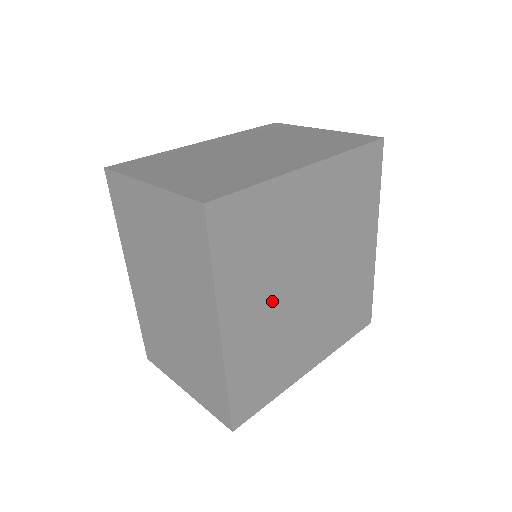
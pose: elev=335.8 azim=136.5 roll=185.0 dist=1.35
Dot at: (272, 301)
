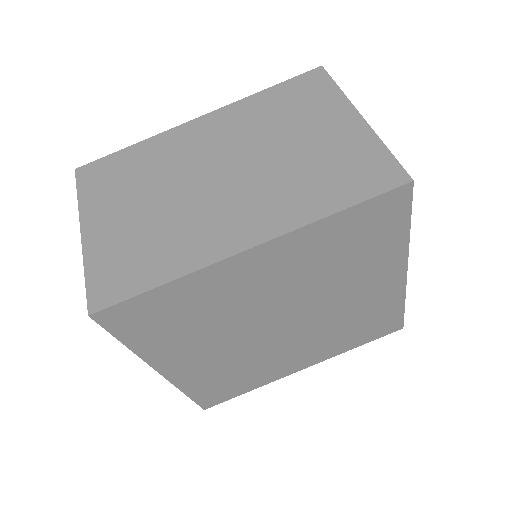
Dot at: (225, 346)
